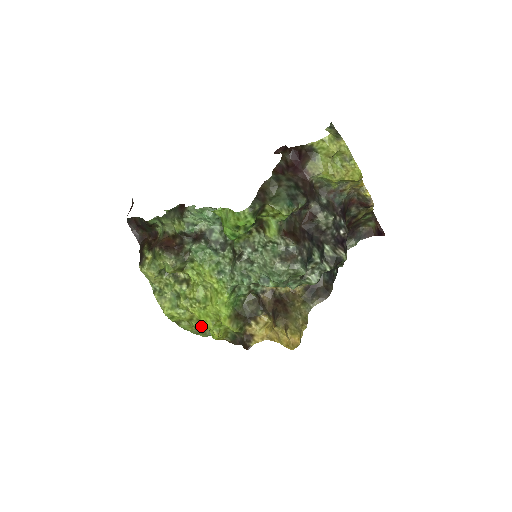
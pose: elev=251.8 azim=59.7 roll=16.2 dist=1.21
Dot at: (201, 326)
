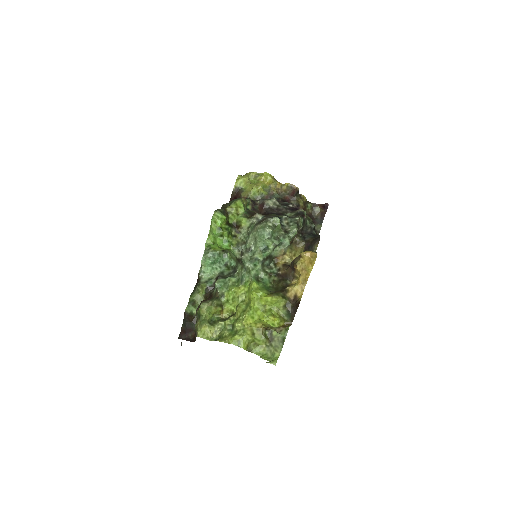
Dot at: (267, 339)
